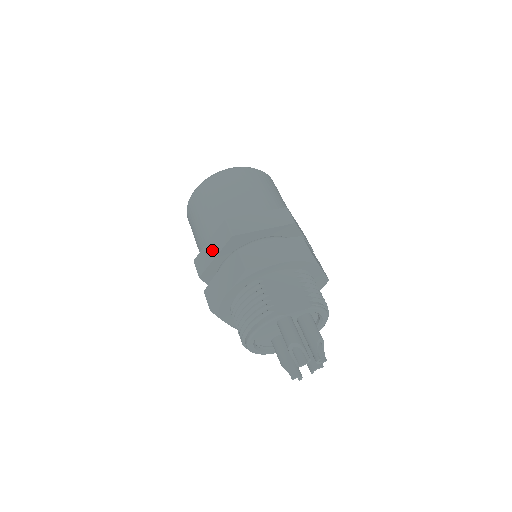
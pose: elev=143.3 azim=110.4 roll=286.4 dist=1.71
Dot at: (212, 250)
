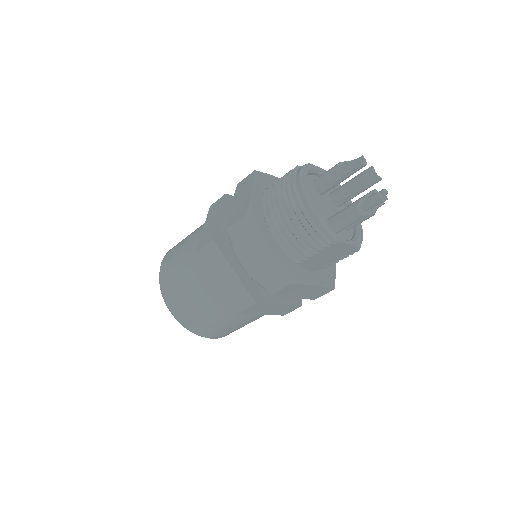
Dot at: (212, 220)
